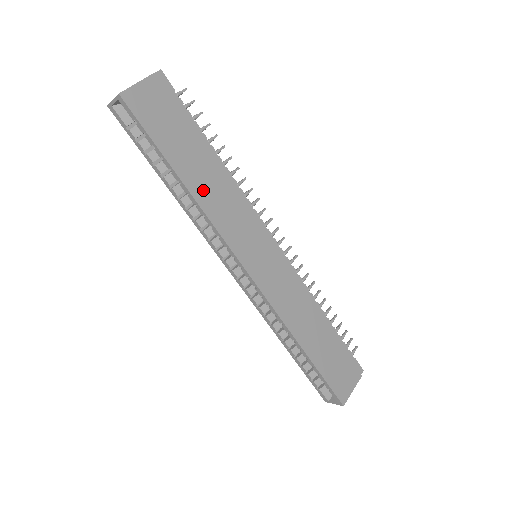
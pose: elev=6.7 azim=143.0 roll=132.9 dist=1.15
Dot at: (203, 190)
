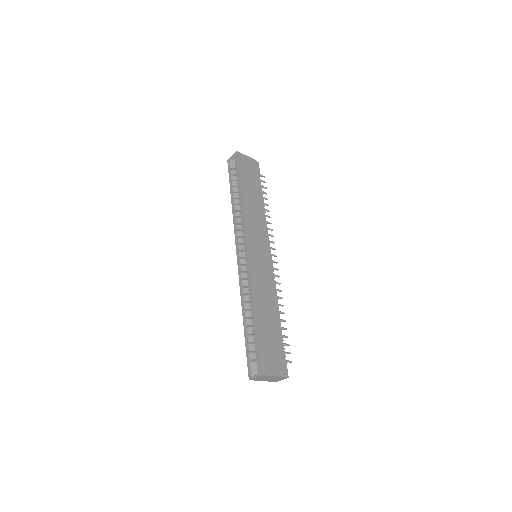
Dot at: (249, 203)
